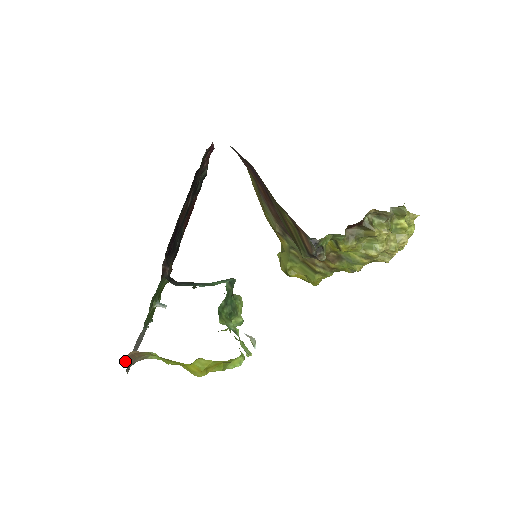
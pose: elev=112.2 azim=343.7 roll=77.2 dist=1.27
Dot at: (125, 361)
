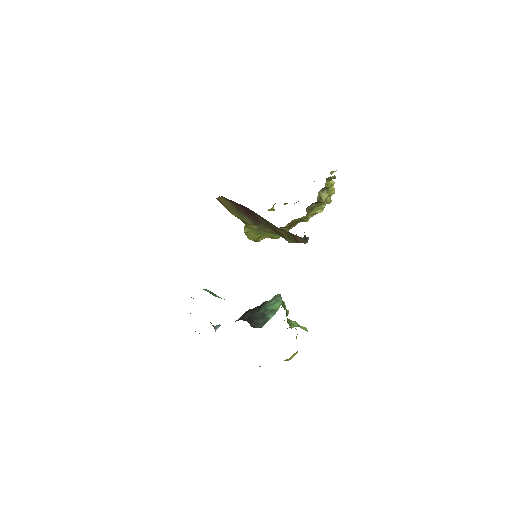
Dot at: occluded
